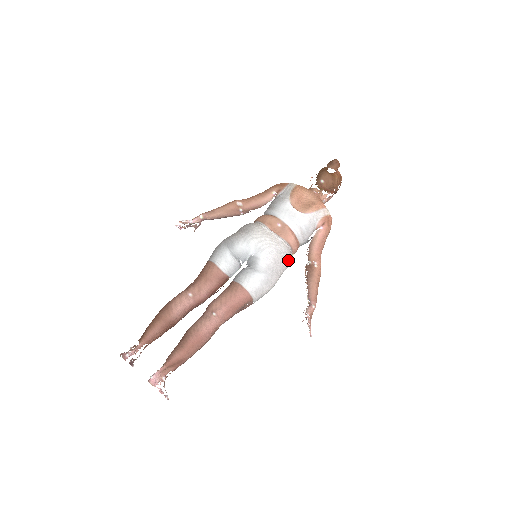
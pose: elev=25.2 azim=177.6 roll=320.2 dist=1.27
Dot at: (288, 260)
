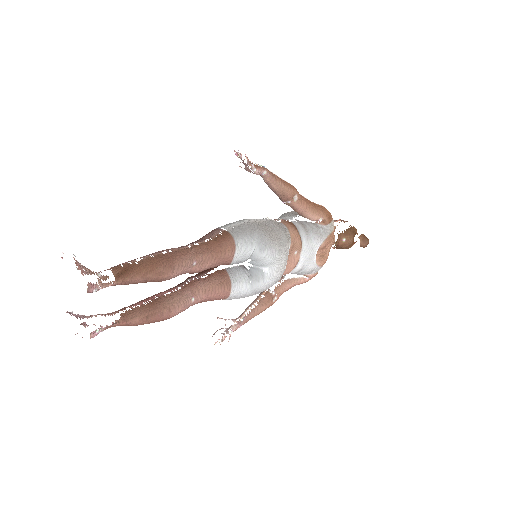
Dot at: occluded
